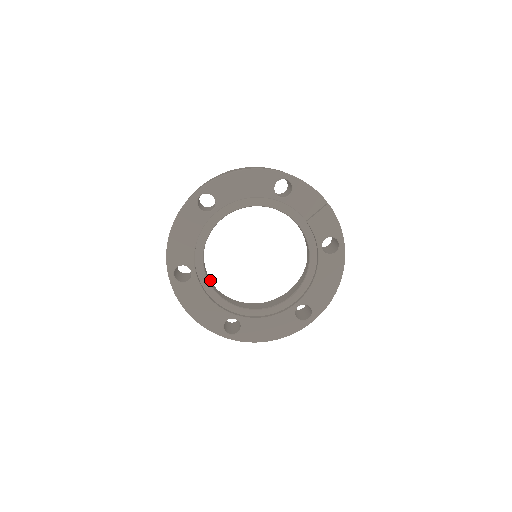
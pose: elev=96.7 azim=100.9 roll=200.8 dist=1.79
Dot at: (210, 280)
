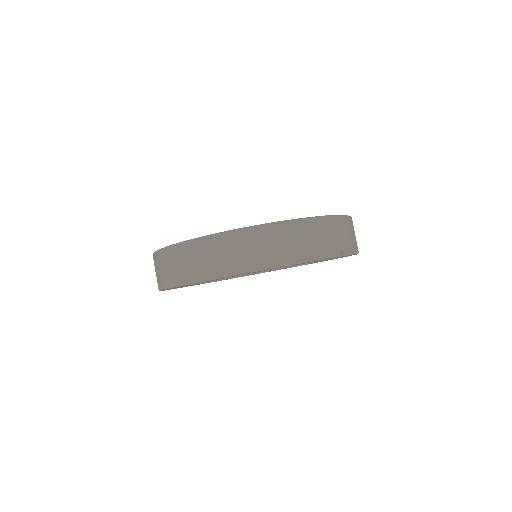
Dot at: occluded
